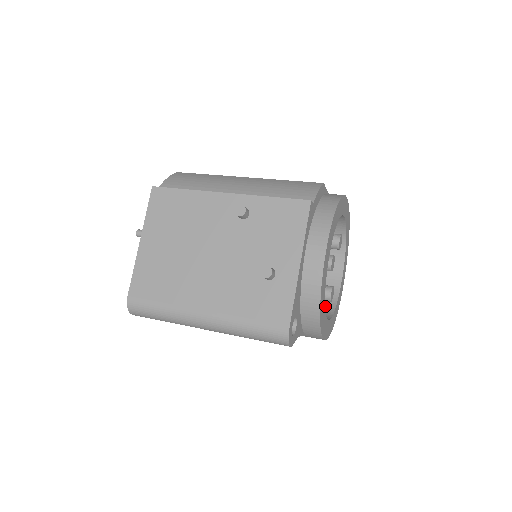
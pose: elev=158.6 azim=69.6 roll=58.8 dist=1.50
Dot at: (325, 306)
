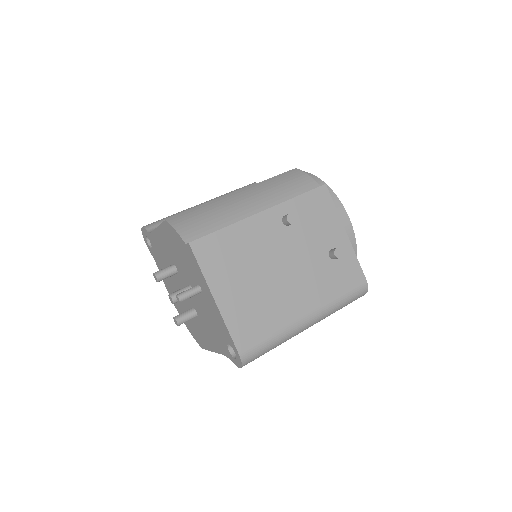
Dot at: occluded
